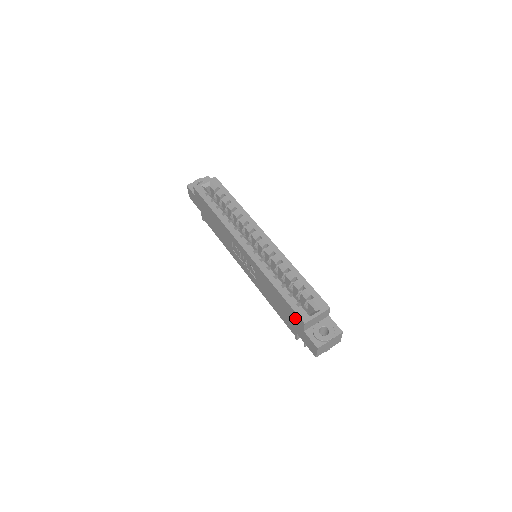
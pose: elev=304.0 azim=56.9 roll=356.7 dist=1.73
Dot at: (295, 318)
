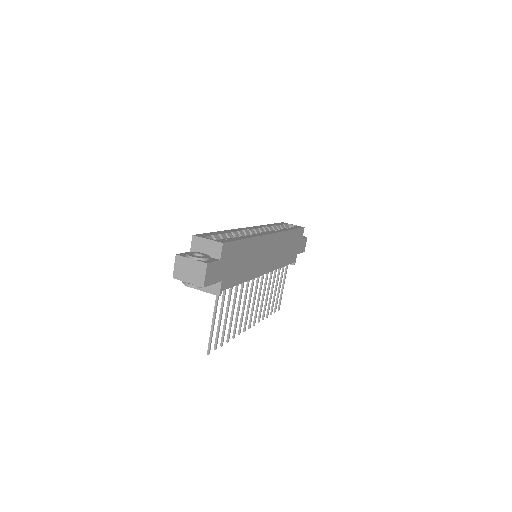
Dot at: occluded
